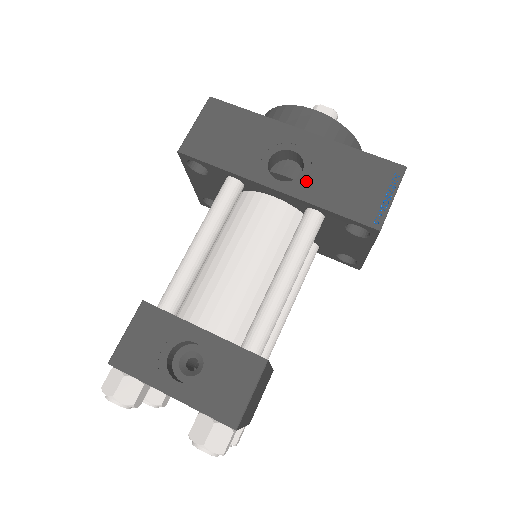
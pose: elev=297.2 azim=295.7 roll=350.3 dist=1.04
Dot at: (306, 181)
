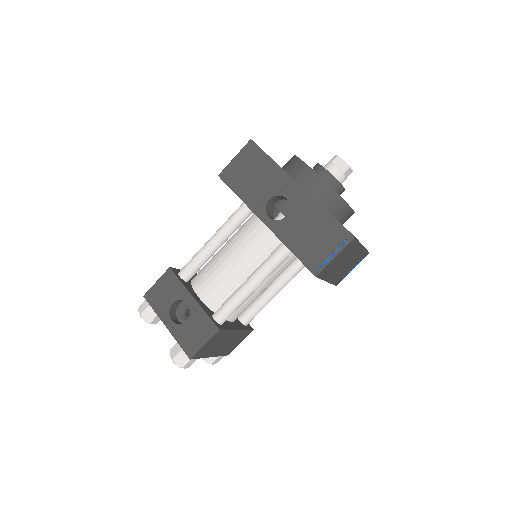
Dot at: (285, 224)
